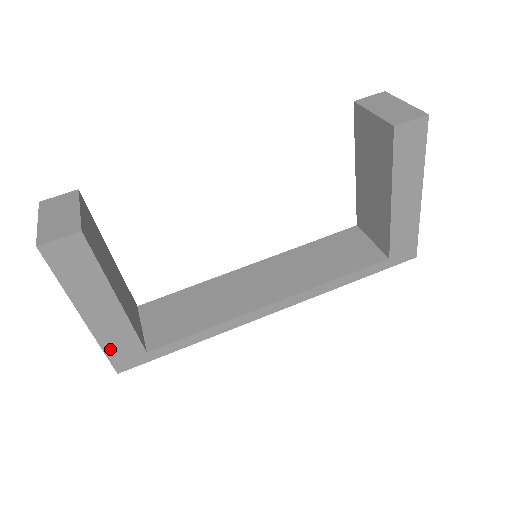
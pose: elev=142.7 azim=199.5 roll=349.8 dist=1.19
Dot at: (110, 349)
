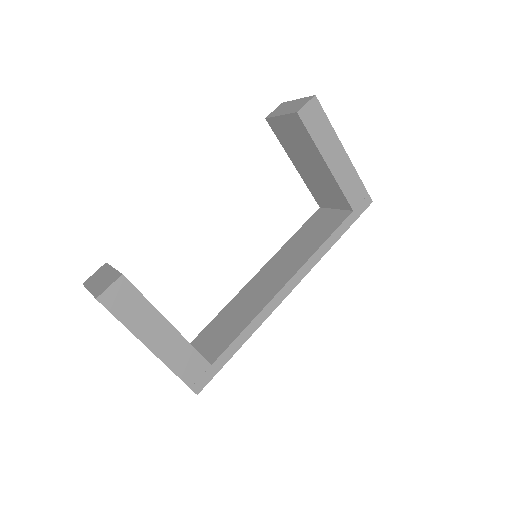
Dot at: (182, 372)
